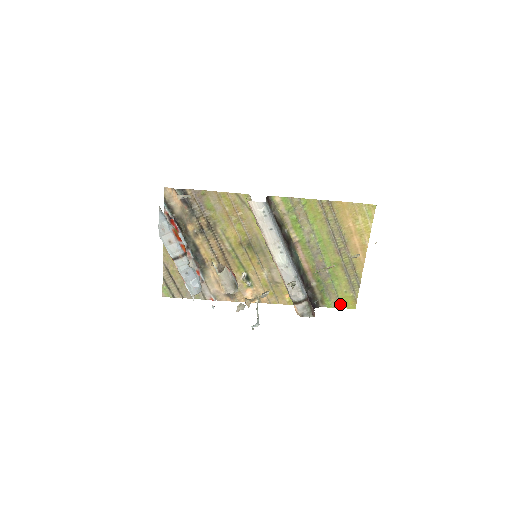
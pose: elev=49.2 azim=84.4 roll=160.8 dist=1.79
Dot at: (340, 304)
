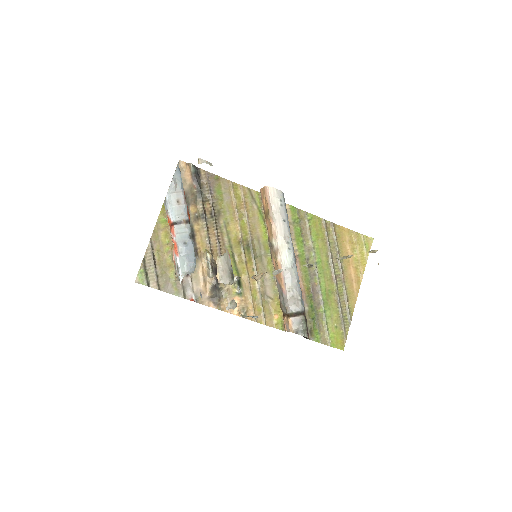
Dot at: (329, 341)
